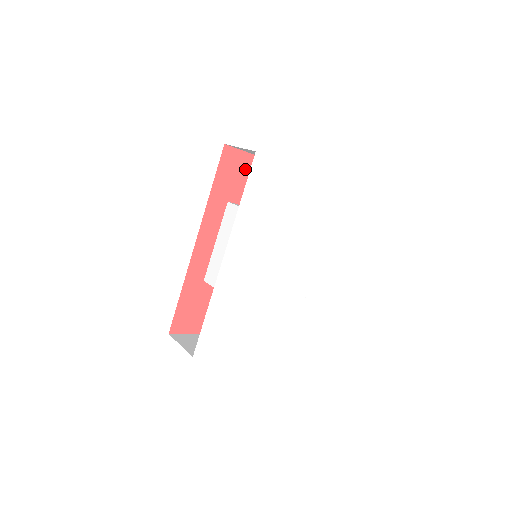
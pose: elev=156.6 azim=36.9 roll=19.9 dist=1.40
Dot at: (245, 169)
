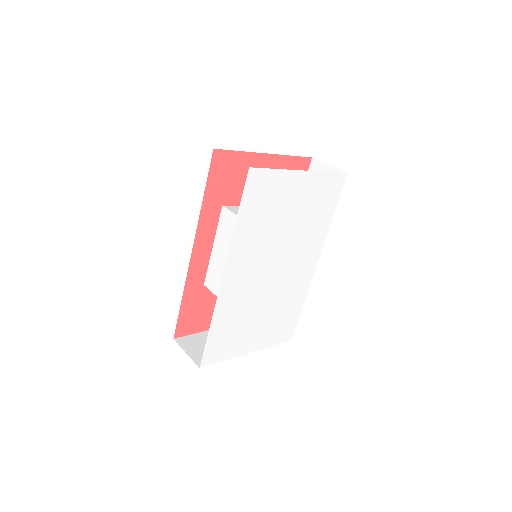
Dot at: (238, 169)
